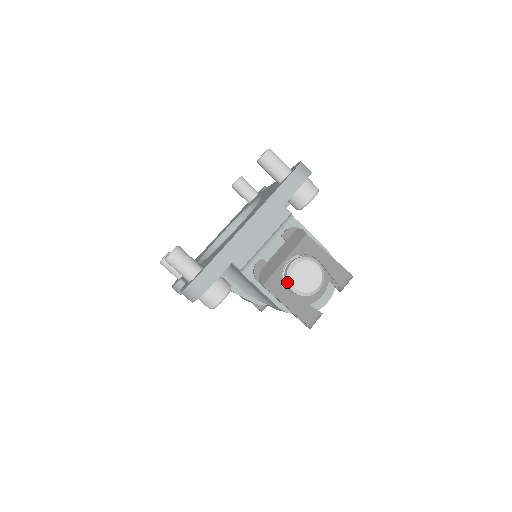
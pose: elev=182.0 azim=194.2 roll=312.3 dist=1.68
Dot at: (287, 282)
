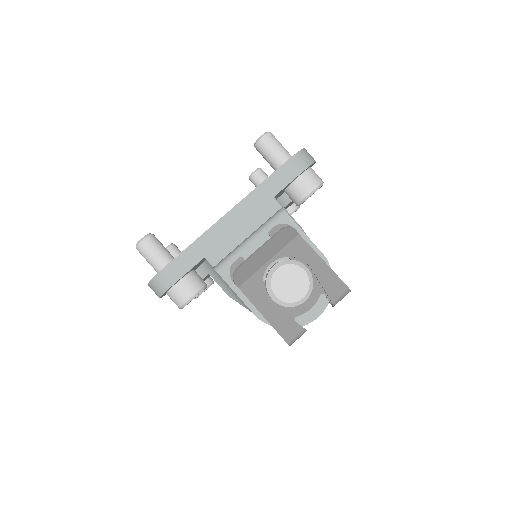
Dot at: (266, 287)
